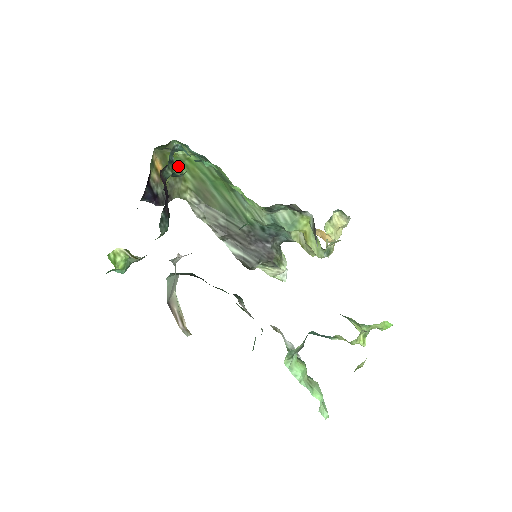
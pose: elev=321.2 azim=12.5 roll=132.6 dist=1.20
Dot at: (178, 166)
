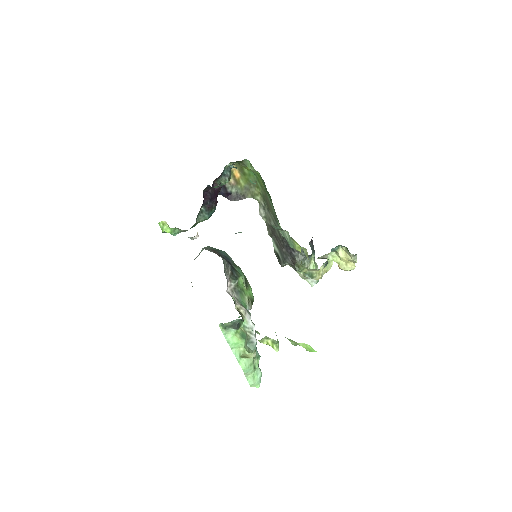
Dot at: (252, 176)
